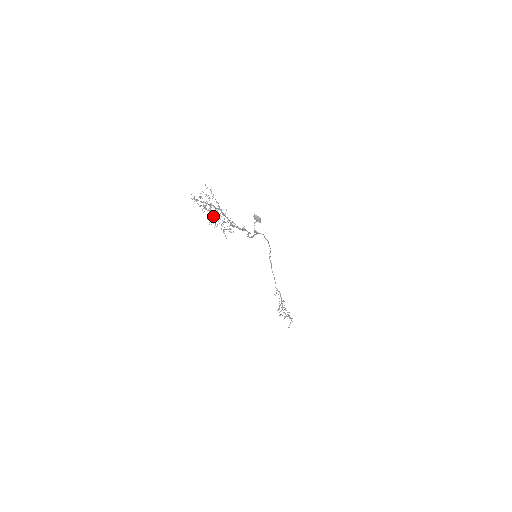
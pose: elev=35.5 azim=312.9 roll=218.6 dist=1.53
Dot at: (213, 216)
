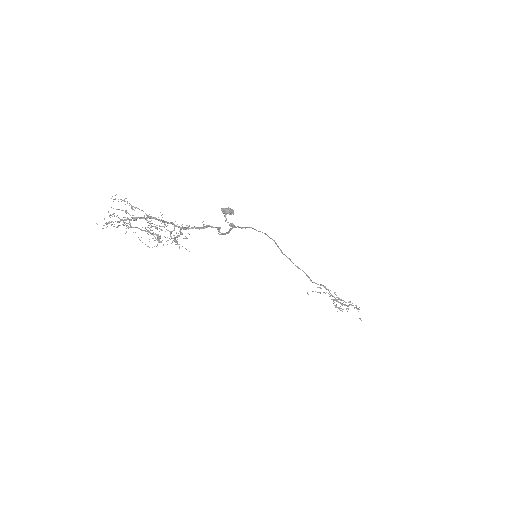
Dot at: (148, 231)
